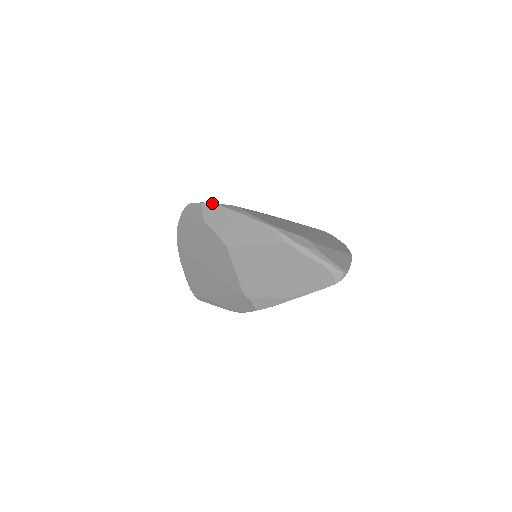
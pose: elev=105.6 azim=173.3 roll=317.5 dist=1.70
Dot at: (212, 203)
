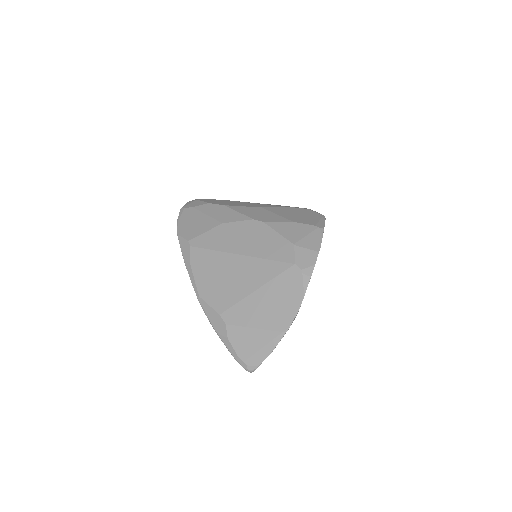
Dot at: (177, 232)
